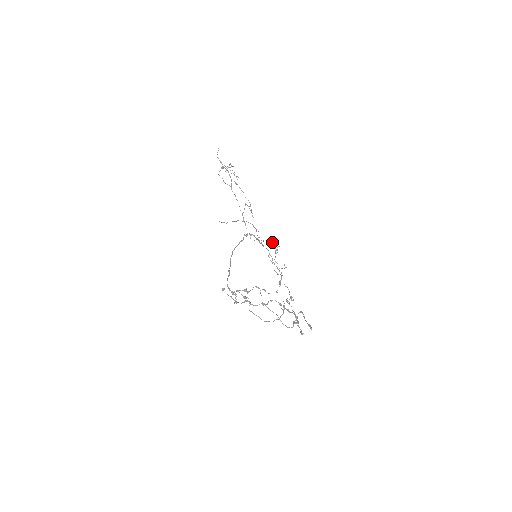
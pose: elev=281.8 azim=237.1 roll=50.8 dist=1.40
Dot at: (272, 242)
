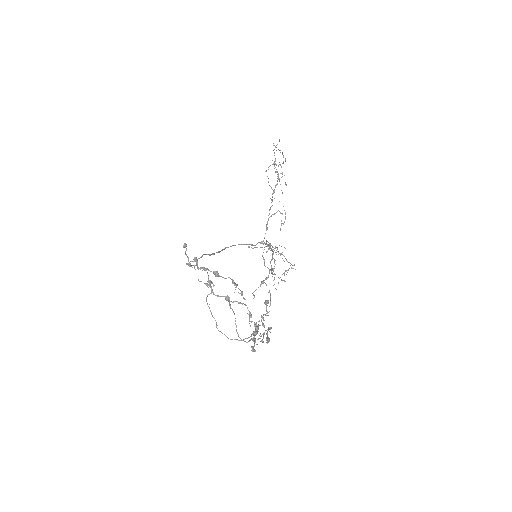
Dot at: occluded
